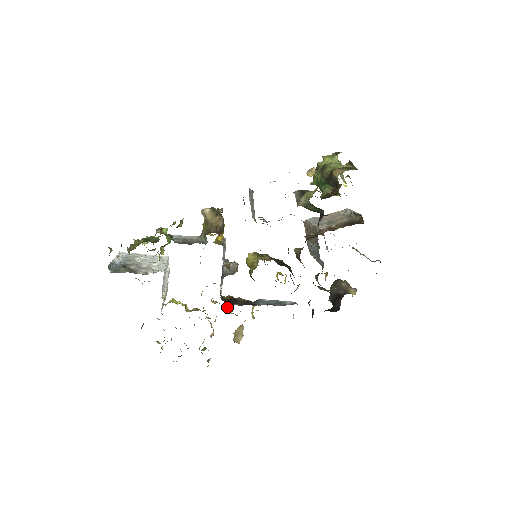
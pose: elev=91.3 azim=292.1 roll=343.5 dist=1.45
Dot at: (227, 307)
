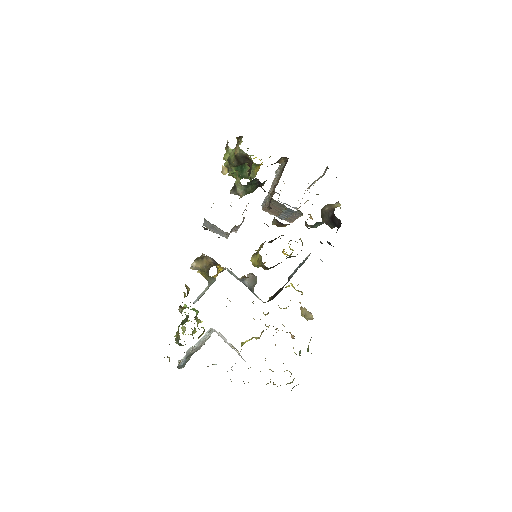
Dot at: occluded
